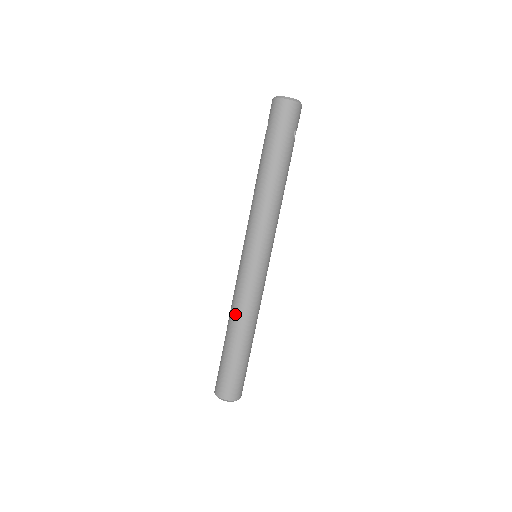
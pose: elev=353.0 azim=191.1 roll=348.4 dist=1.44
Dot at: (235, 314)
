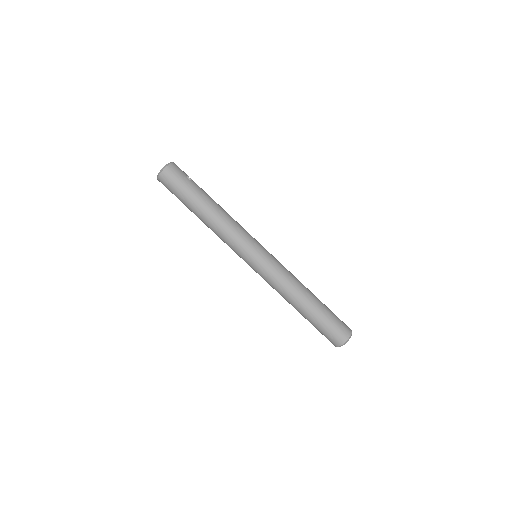
Dot at: (287, 296)
